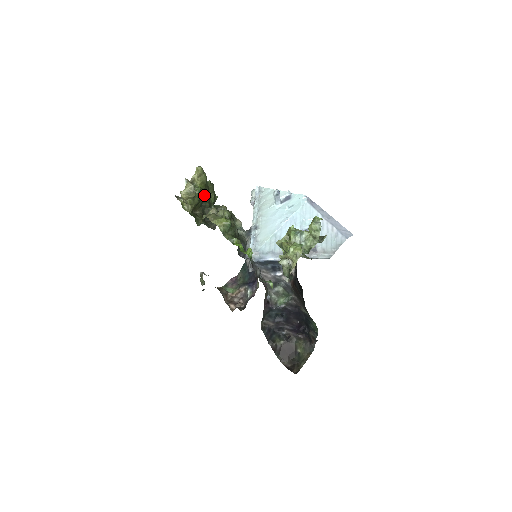
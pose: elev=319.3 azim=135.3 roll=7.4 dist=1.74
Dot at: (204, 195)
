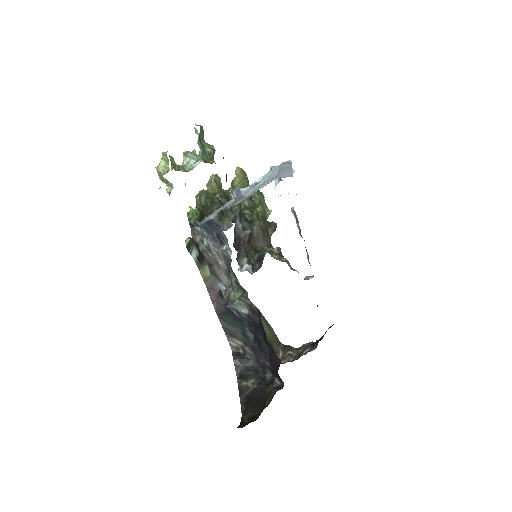
Dot at: (244, 200)
